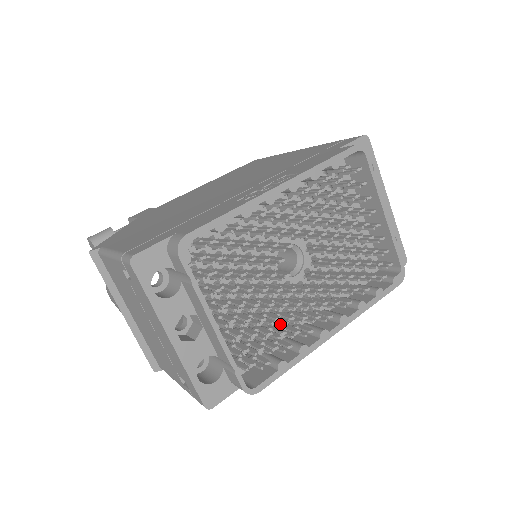
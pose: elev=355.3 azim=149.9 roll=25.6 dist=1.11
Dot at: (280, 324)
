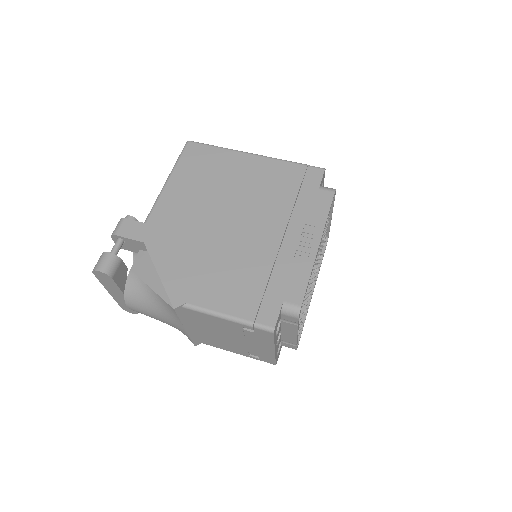
Dot at: occluded
